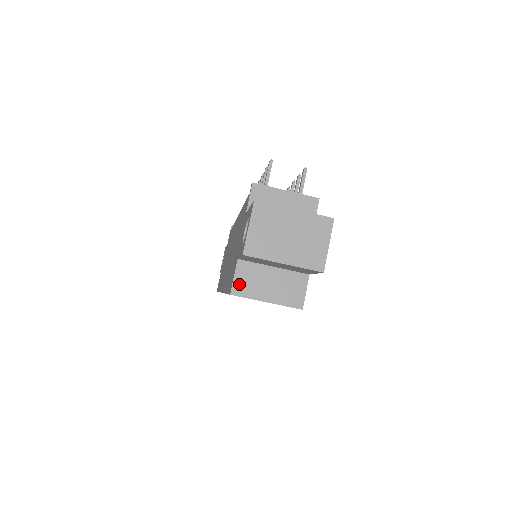
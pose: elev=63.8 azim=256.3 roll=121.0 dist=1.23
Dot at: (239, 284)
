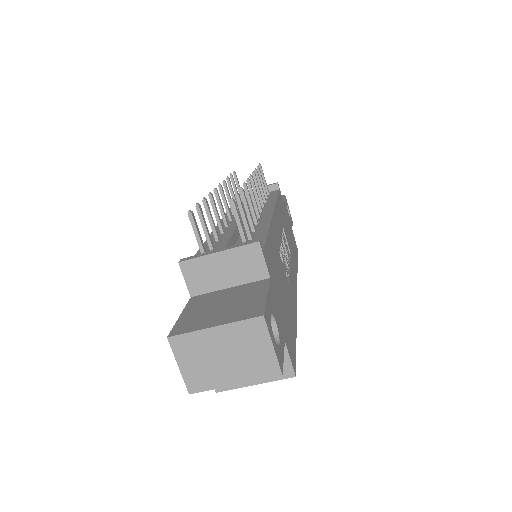
Dot at: occluded
